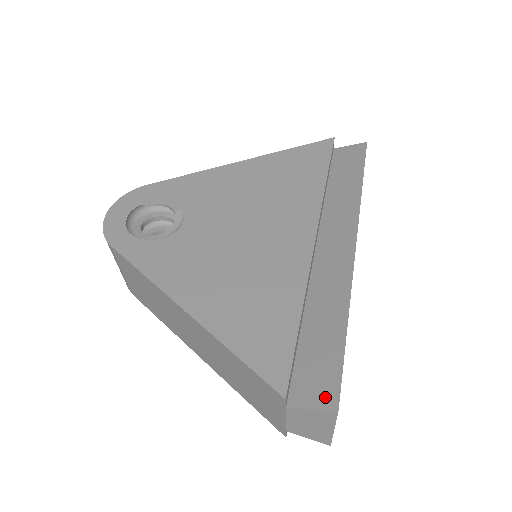
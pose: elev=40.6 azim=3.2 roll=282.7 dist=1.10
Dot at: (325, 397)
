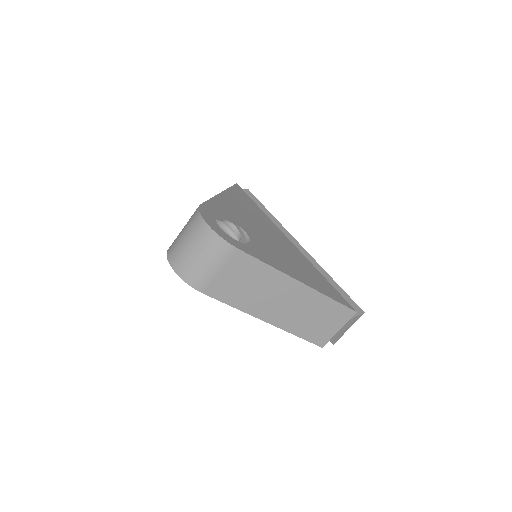
Dot at: (356, 310)
